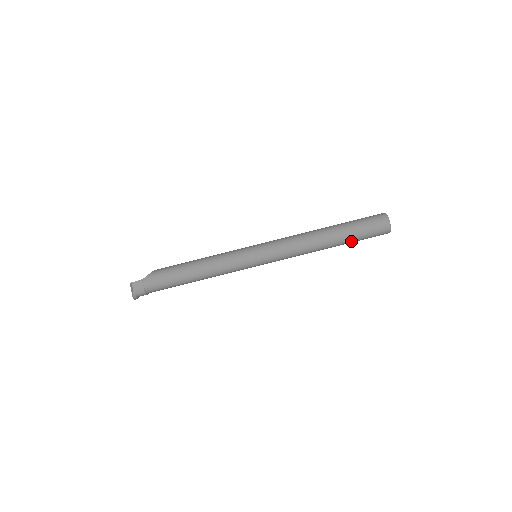
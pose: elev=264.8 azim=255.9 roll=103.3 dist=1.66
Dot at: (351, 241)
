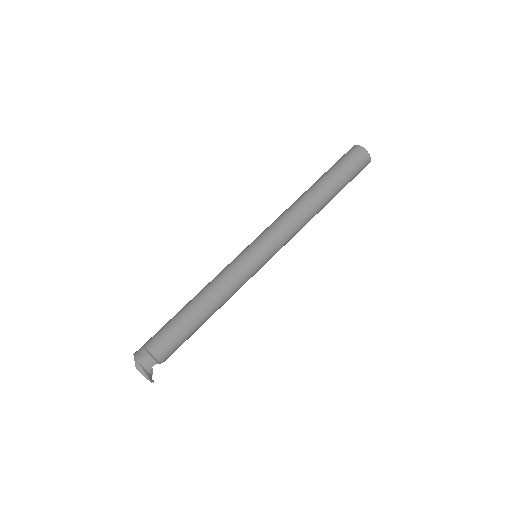
Dot at: (334, 179)
